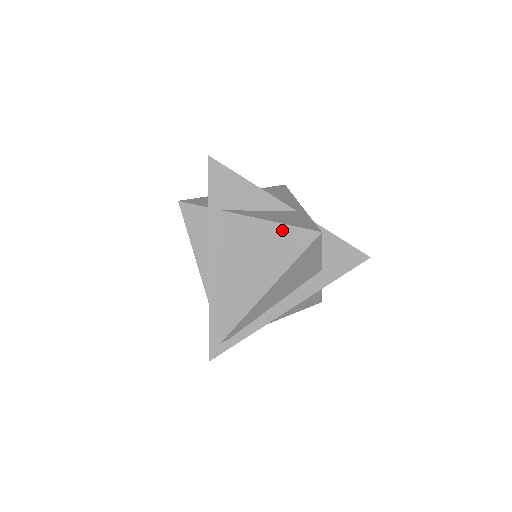
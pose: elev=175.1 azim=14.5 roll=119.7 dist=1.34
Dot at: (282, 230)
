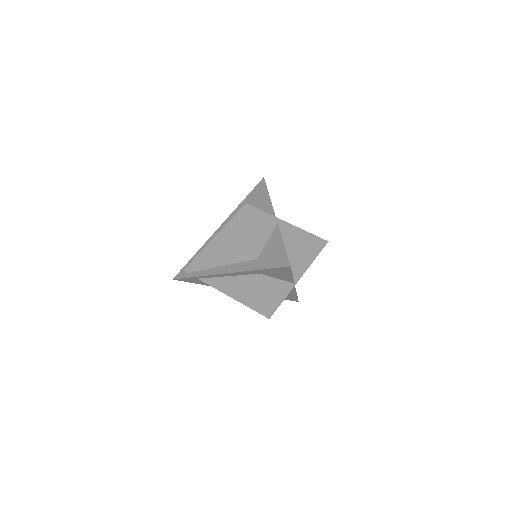
Dot at: occluded
